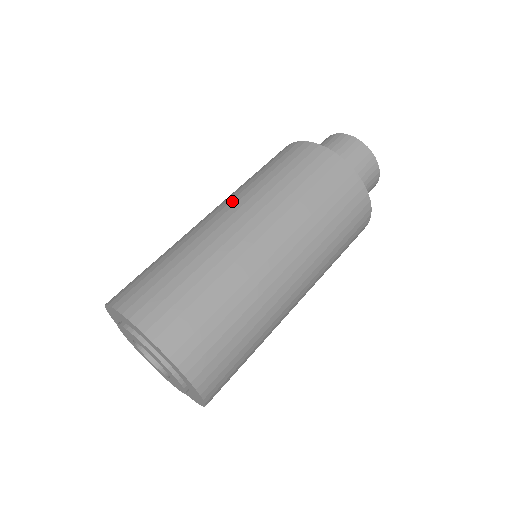
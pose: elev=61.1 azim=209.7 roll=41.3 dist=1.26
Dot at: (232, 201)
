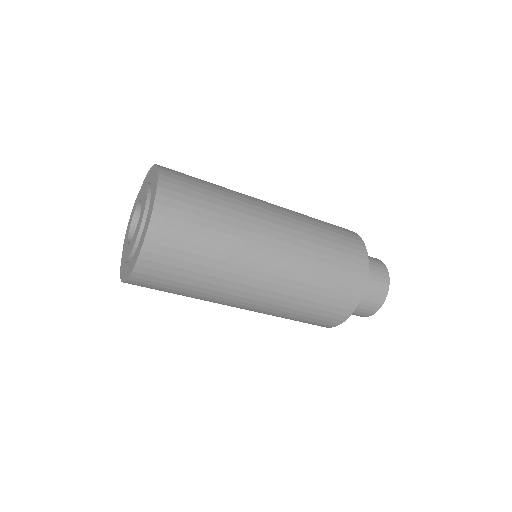
Dot at: occluded
